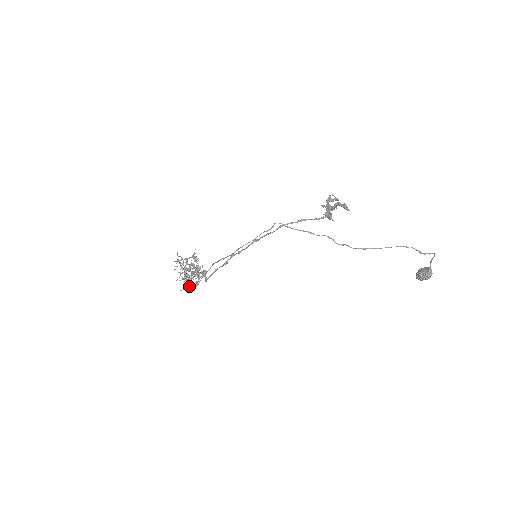
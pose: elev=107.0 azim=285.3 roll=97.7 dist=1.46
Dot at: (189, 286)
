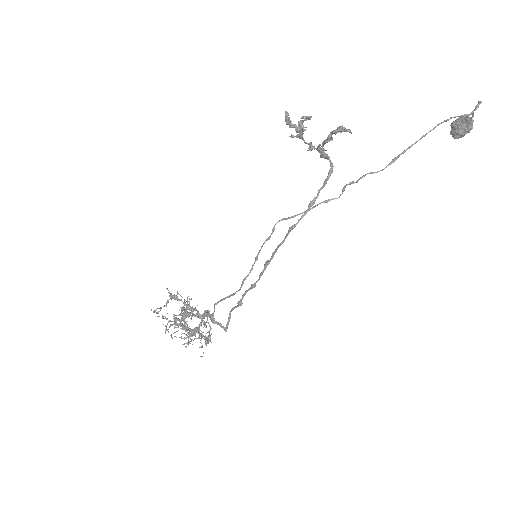
Dot at: (206, 344)
